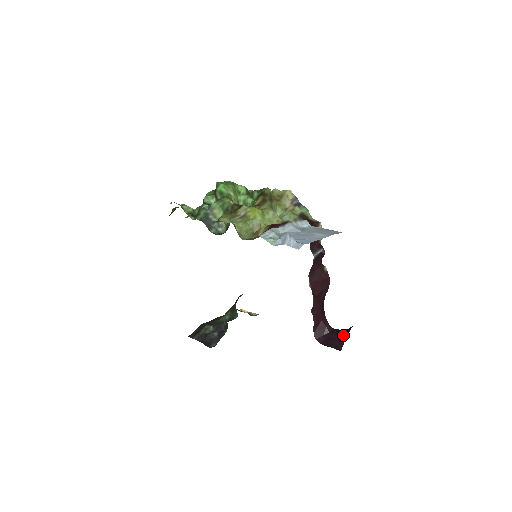
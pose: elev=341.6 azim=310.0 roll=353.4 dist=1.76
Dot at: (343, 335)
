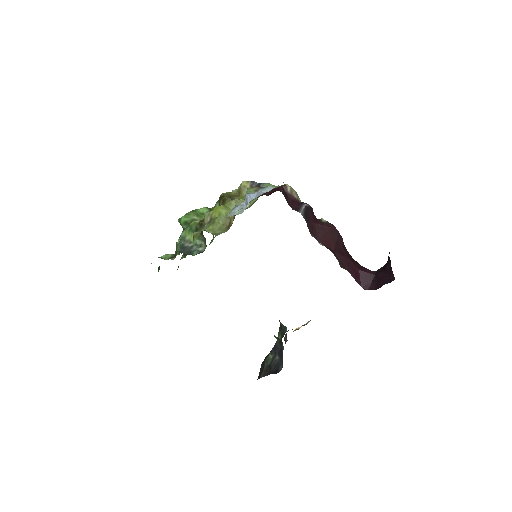
Dot at: (387, 266)
